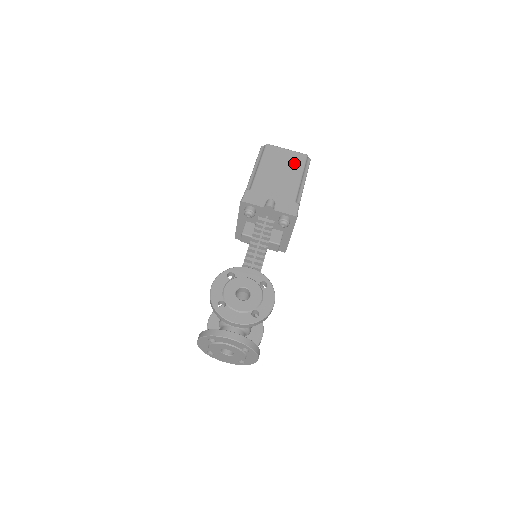
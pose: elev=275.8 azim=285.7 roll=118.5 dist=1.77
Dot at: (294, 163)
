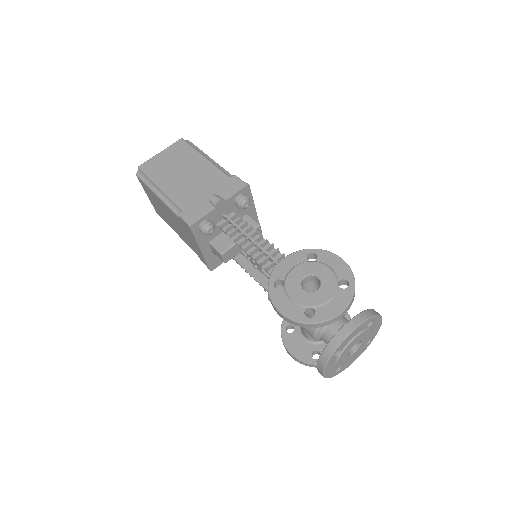
Dot at: (182, 154)
